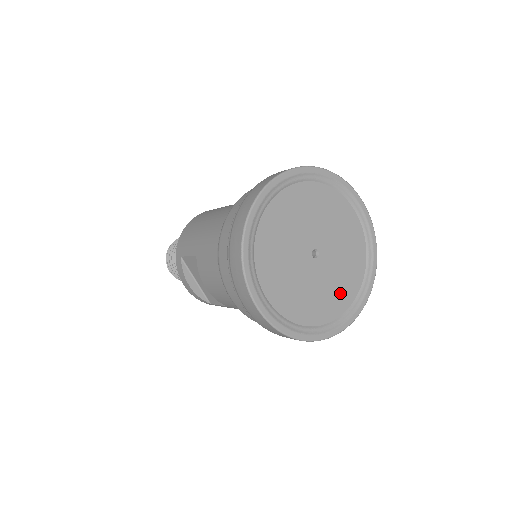
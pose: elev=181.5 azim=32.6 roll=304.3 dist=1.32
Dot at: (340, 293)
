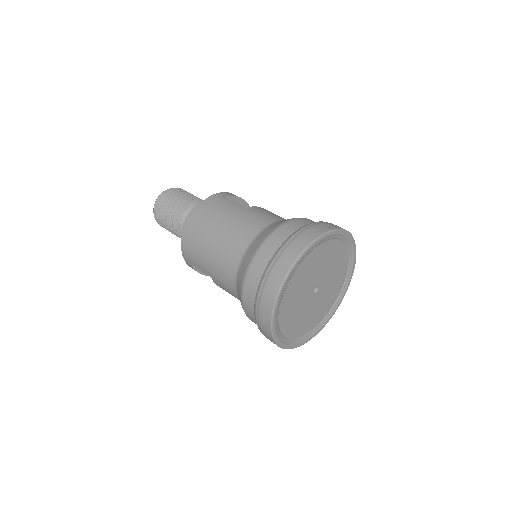
Dot at: (334, 292)
